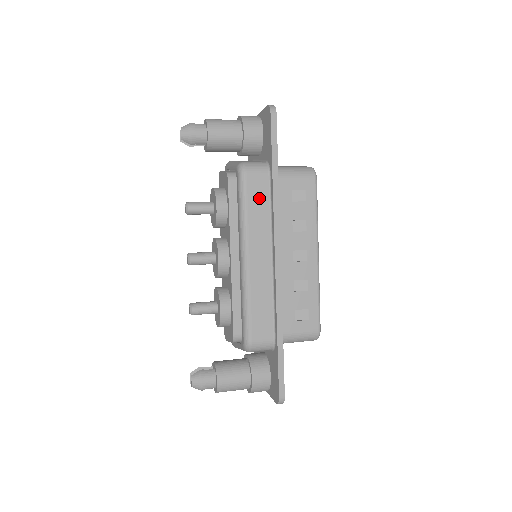
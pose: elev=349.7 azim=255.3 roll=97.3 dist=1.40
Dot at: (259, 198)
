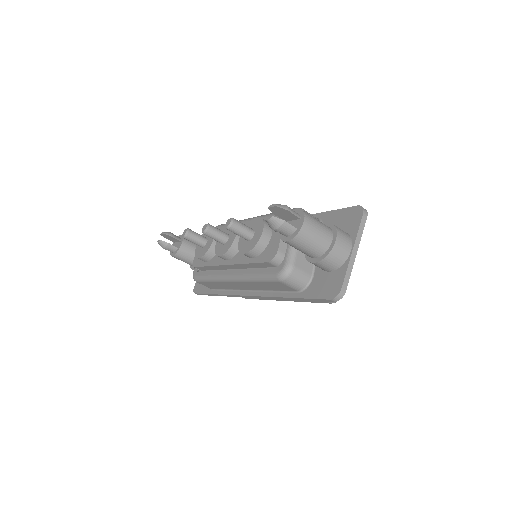
Dot at: occluded
